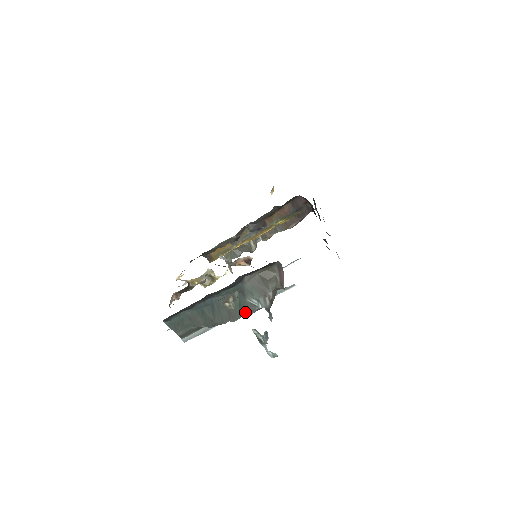
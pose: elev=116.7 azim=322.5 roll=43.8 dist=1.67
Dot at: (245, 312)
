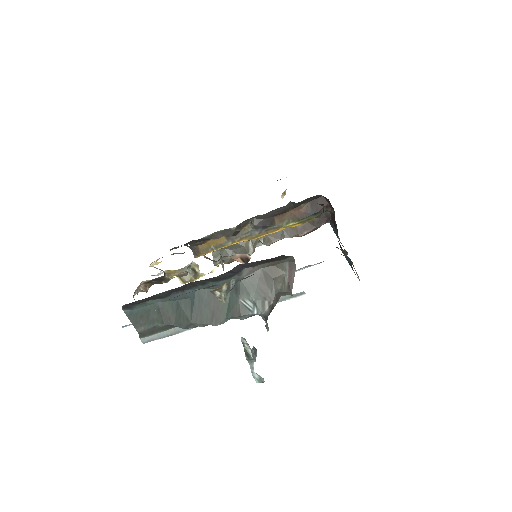
Dot at: (234, 315)
